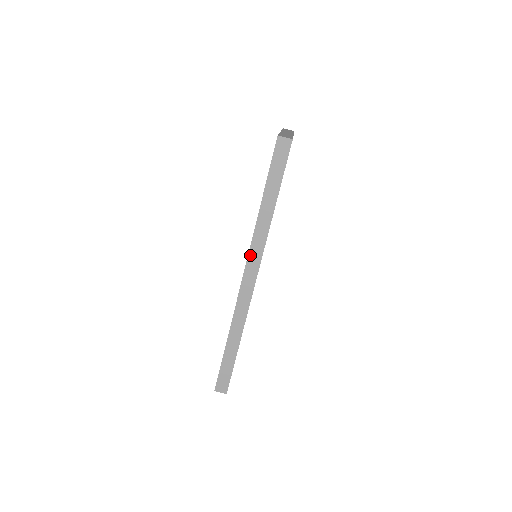
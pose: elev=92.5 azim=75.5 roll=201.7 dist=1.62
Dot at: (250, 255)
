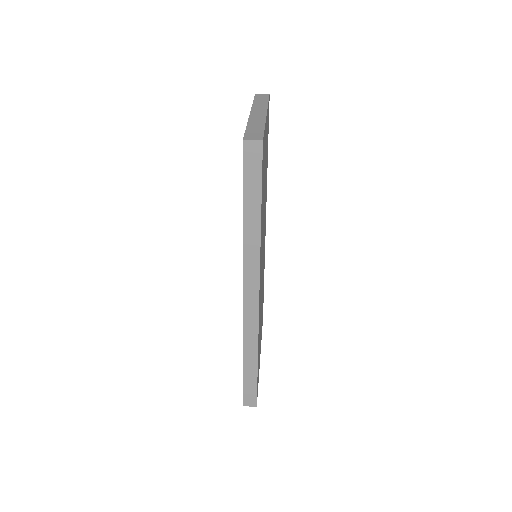
Dot at: (245, 276)
